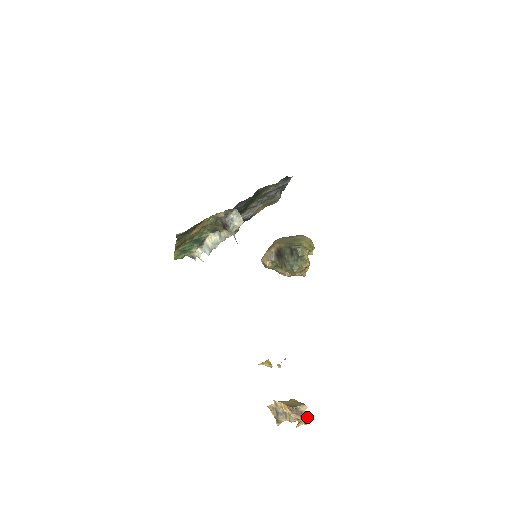
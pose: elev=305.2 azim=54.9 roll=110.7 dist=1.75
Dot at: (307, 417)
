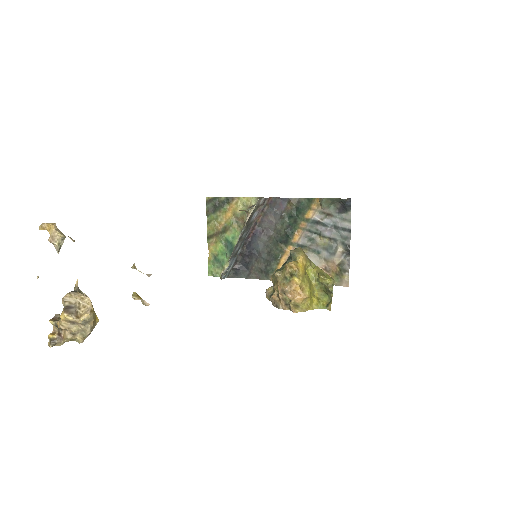
Dot at: occluded
